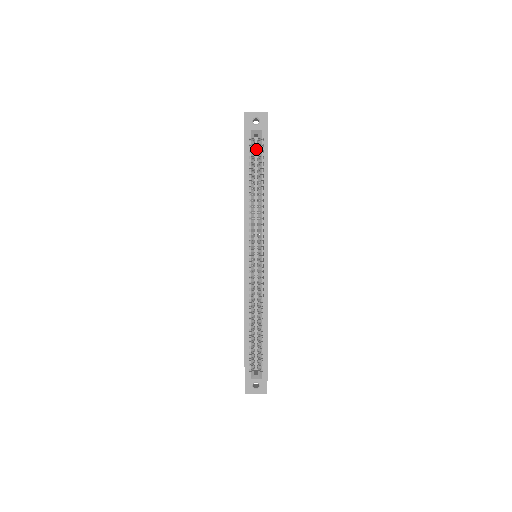
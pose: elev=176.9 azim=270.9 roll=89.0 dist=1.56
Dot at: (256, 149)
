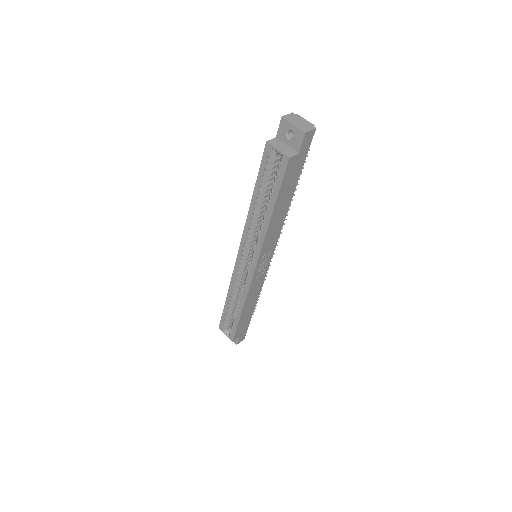
Dot at: occluded
